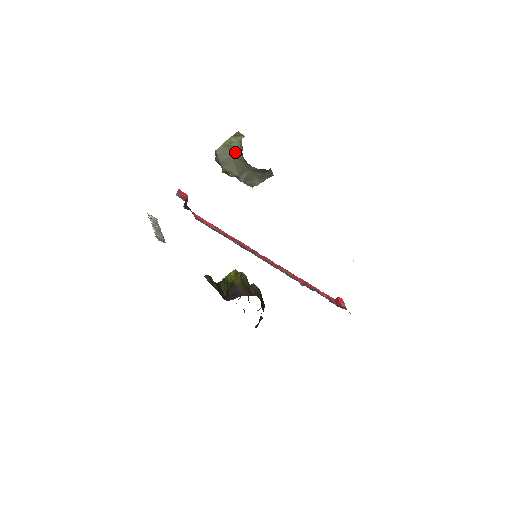
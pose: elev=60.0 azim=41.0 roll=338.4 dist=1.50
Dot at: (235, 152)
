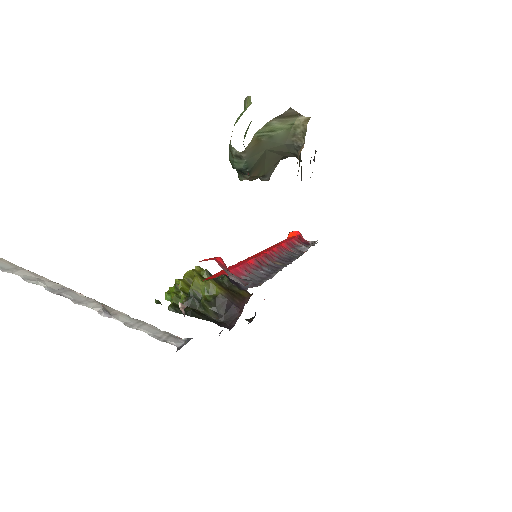
Dot at: (277, 145)
